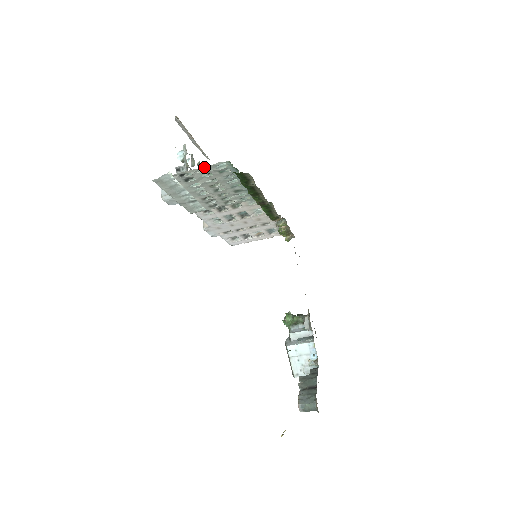
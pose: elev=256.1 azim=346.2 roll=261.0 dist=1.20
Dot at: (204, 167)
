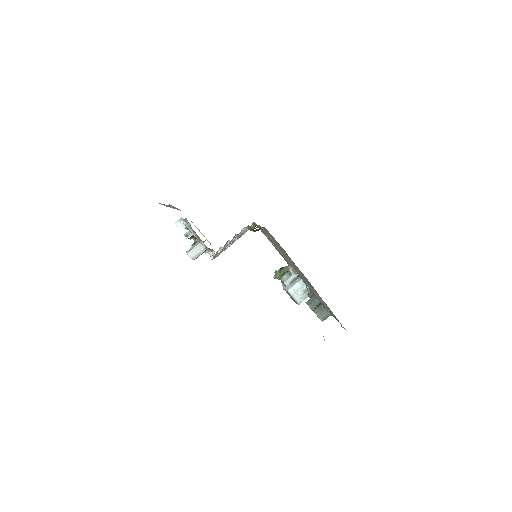
Dot at: (237, 237)
